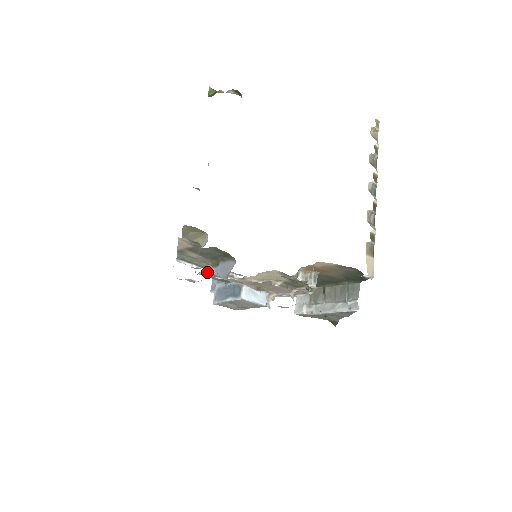
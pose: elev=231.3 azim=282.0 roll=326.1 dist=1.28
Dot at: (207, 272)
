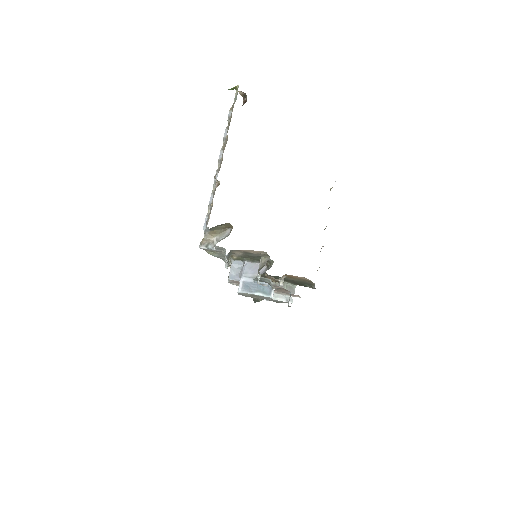
Dot at: (268, 279)
